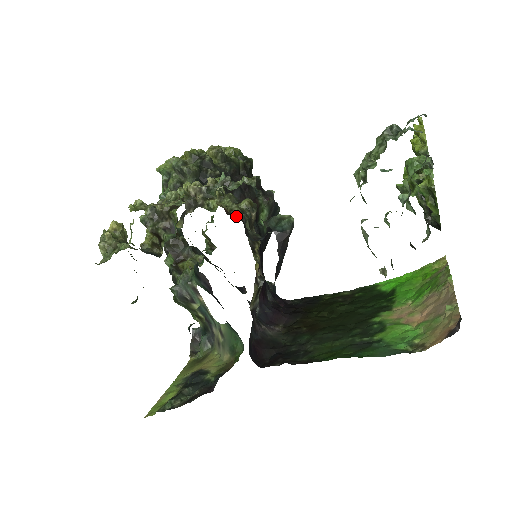
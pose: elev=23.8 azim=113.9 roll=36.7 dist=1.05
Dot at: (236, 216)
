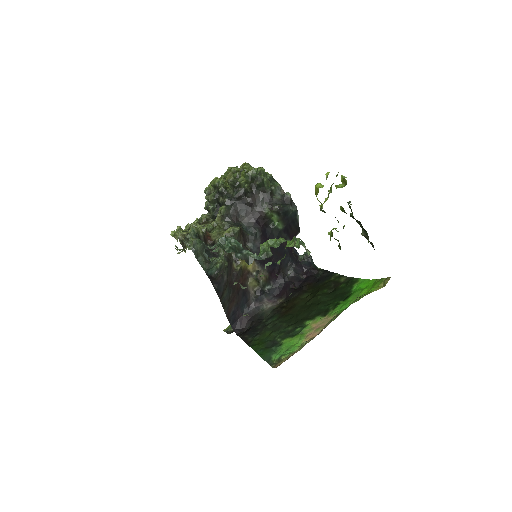
Dot at: (208, 250)
